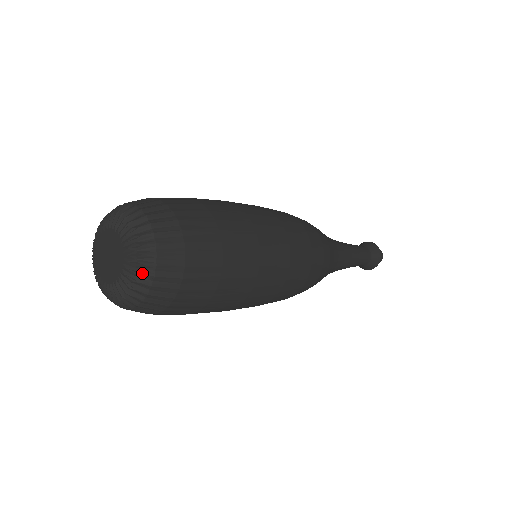
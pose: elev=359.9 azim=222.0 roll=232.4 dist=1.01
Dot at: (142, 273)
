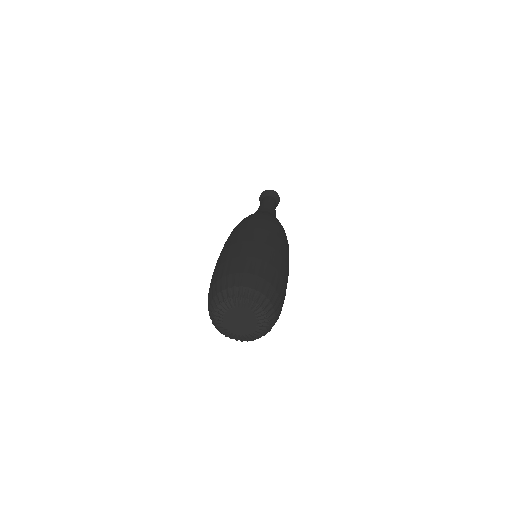
Dot at: (258, 338)
